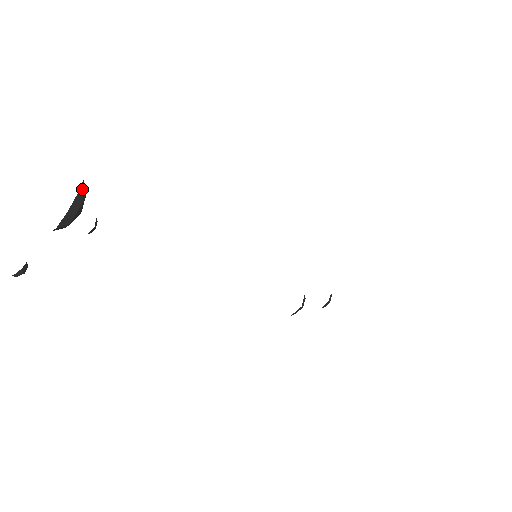
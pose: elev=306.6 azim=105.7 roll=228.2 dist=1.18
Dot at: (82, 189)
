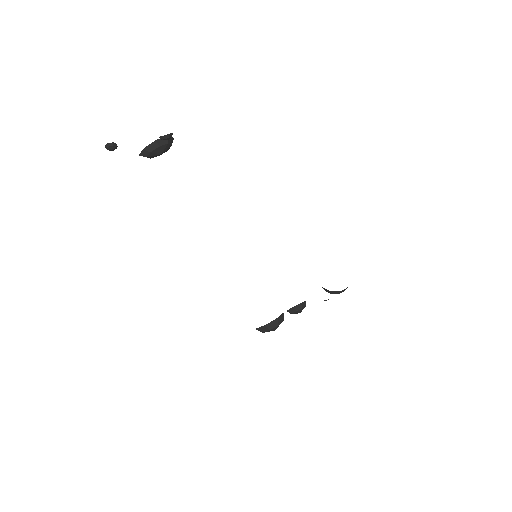
Dot at: (171, 139)
